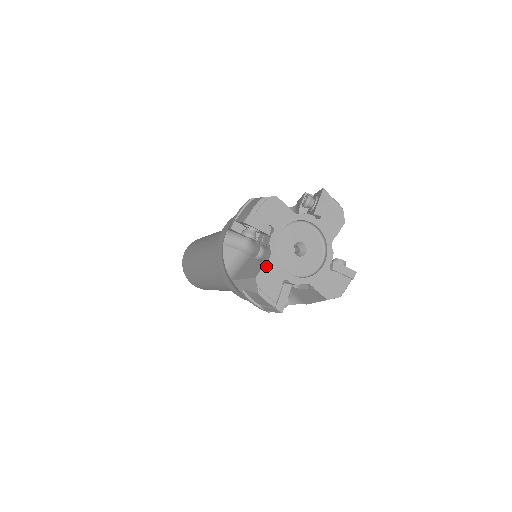
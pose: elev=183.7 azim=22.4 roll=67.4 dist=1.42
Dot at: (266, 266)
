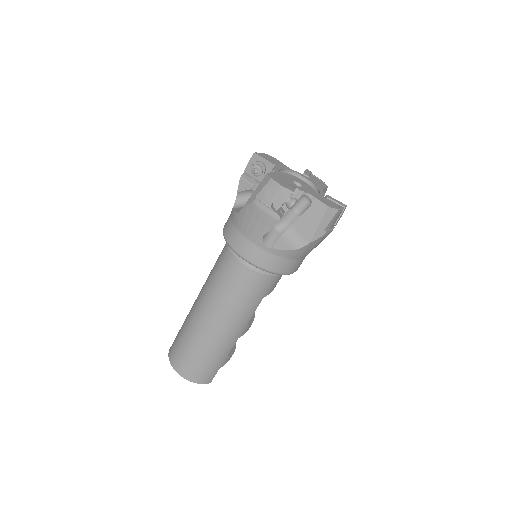
Dot at: (274, 173)
